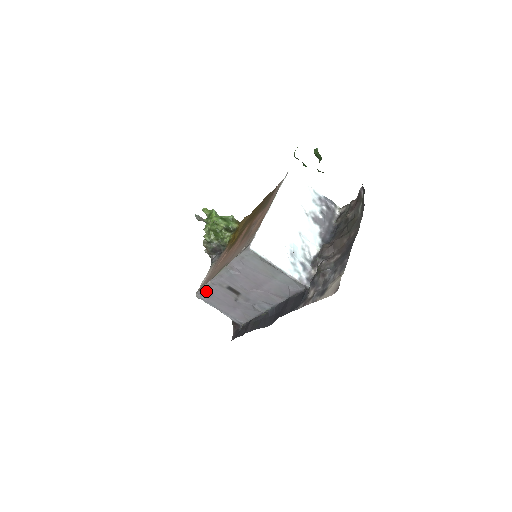
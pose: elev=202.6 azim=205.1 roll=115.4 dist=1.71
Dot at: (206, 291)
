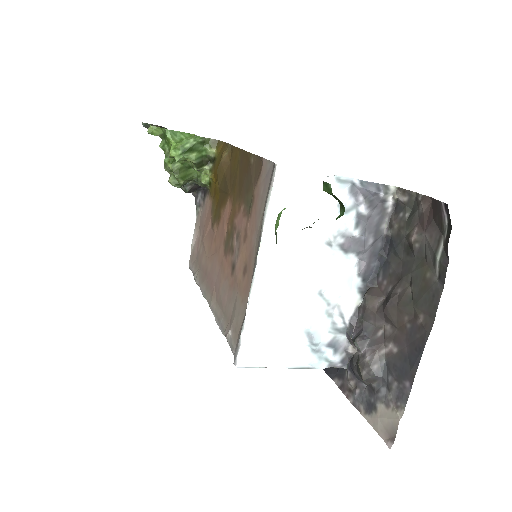
Dot at: occluded
